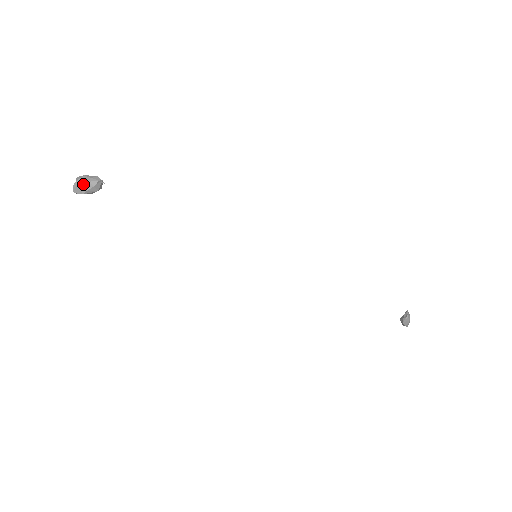
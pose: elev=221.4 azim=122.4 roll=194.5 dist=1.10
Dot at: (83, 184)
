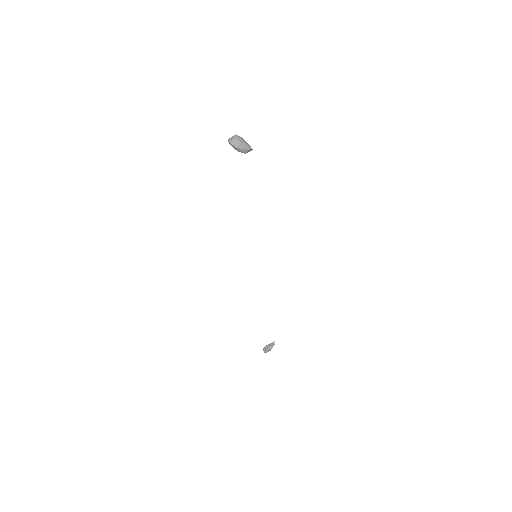
Dot at: (243, 143)
